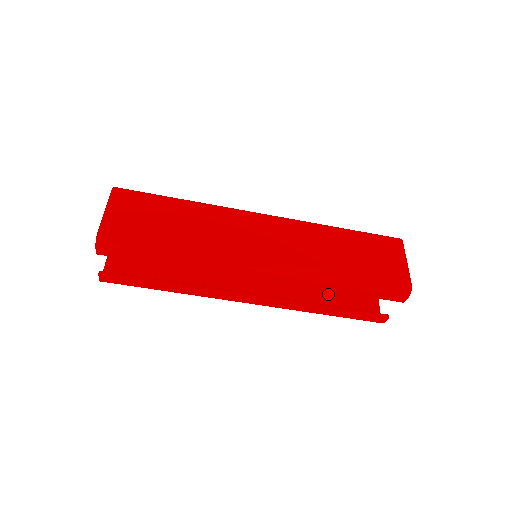
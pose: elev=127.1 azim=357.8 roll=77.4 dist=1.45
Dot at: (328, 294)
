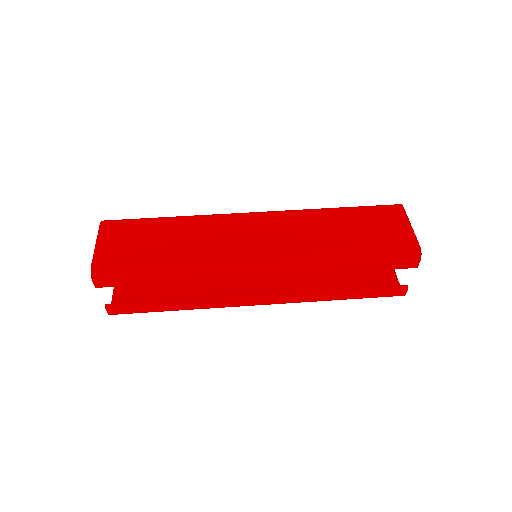
Dot at: (341, 279)
